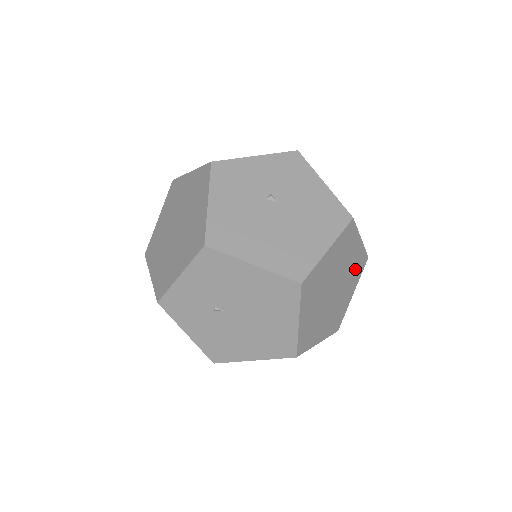
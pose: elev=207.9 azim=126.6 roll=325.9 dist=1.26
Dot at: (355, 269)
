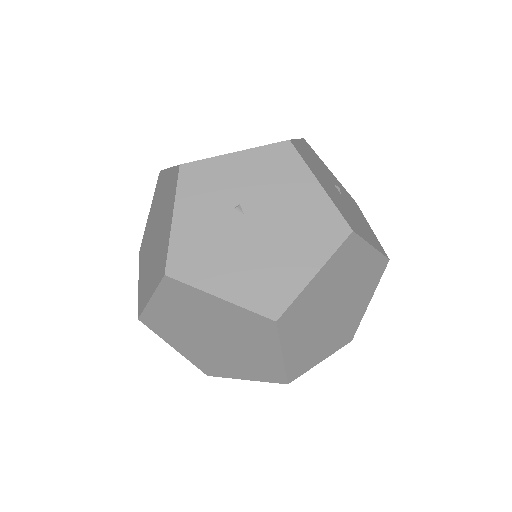
Dot at: (345, 329)
